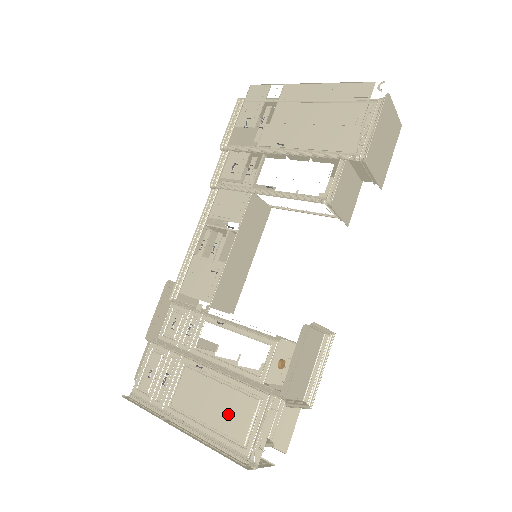
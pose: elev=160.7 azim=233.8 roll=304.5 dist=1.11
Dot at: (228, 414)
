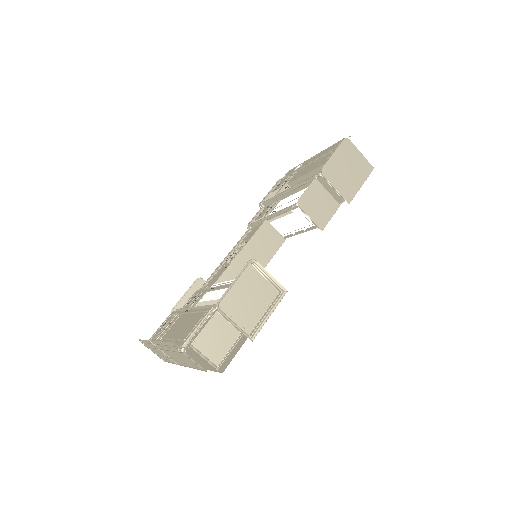
Dot at: (186, 328)
